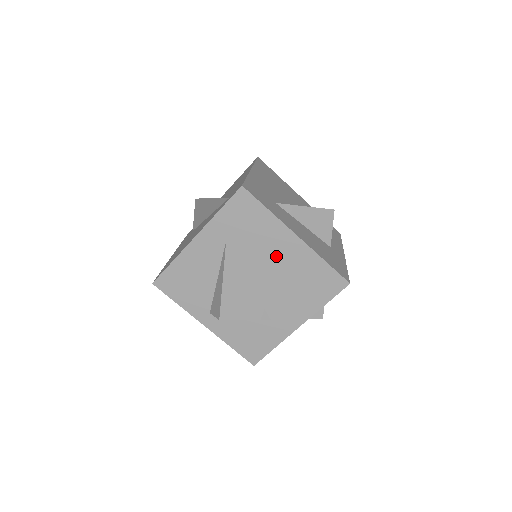
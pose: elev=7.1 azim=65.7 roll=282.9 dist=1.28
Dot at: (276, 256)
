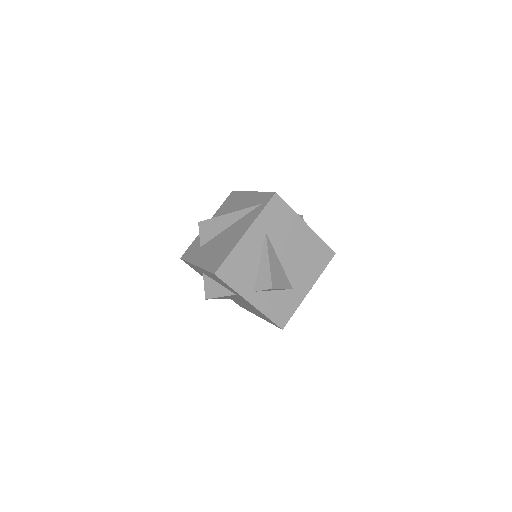
Dot at: (295, 240)
